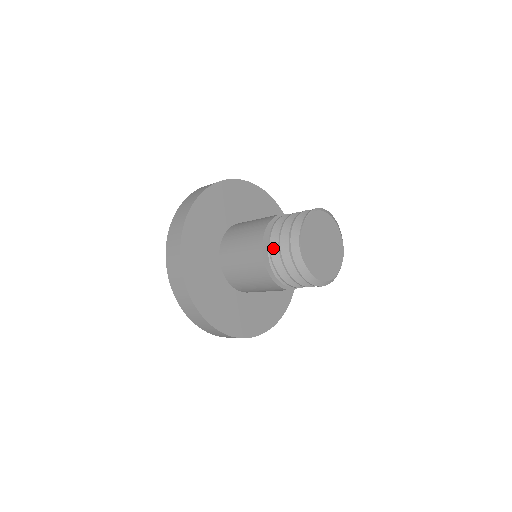
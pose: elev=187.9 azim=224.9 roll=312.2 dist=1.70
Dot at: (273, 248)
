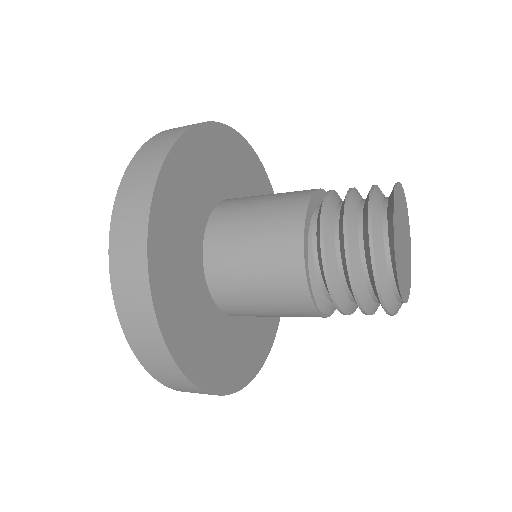
Dot at: (329, 205)
